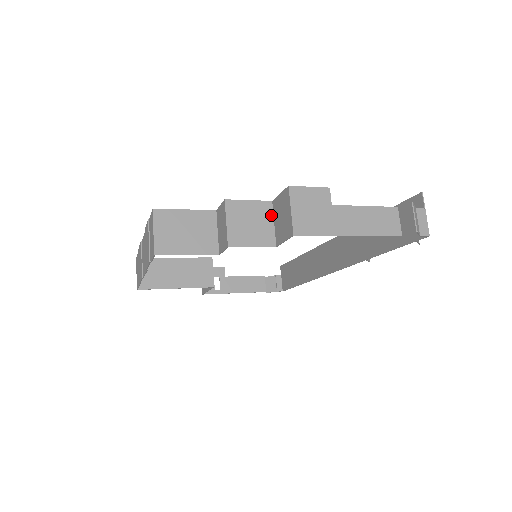
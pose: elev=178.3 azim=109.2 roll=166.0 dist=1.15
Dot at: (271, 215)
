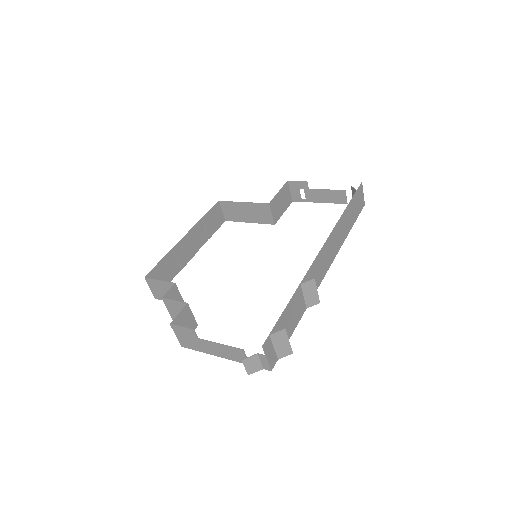
Dot at: (189, 310)
